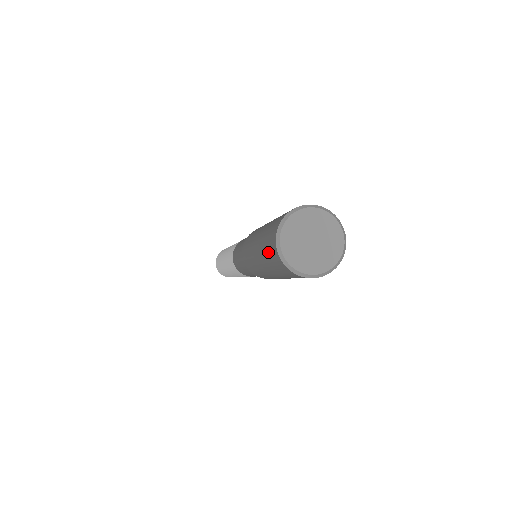
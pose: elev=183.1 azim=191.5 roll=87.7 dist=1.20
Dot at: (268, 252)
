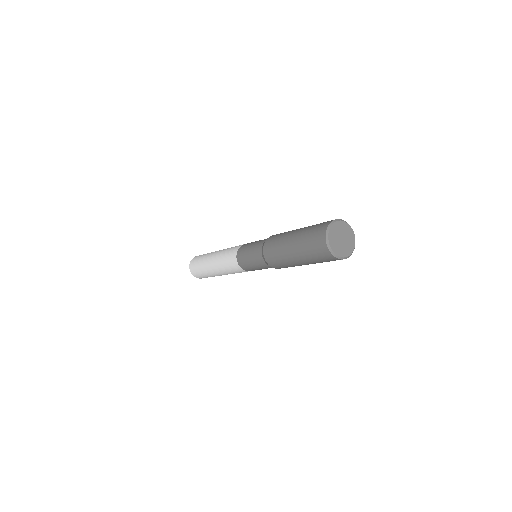
Dot at: (313, 232)
